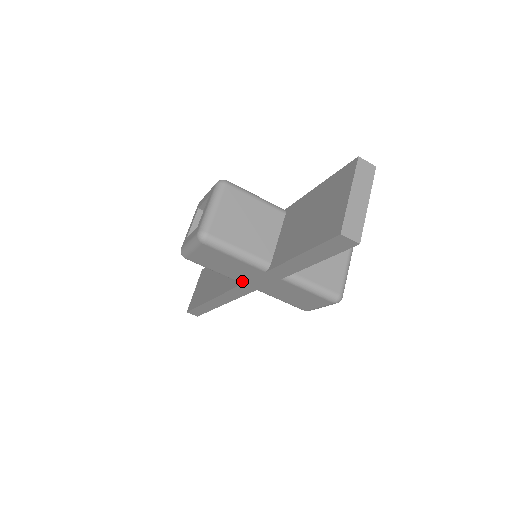
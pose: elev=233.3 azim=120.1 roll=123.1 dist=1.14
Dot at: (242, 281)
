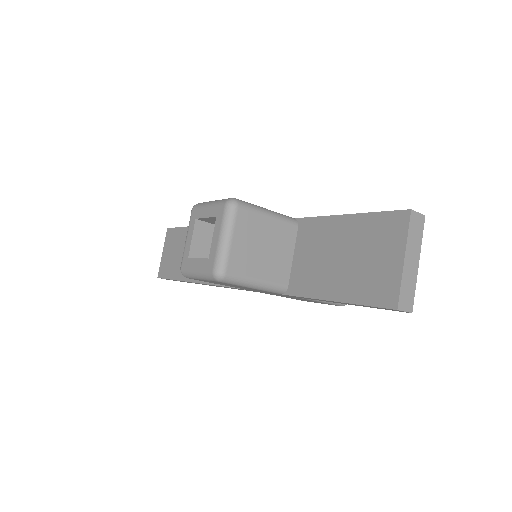
Dot at: (246, 289)
